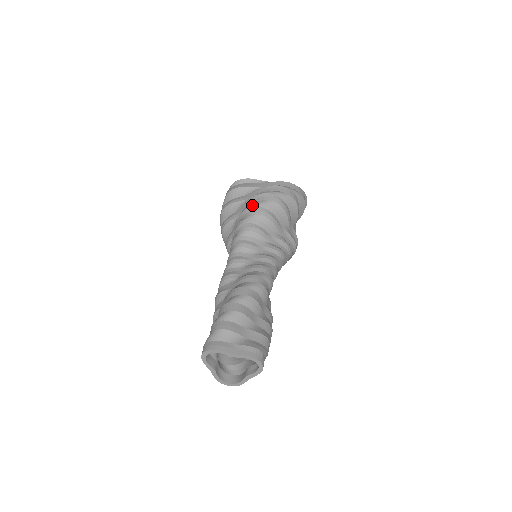
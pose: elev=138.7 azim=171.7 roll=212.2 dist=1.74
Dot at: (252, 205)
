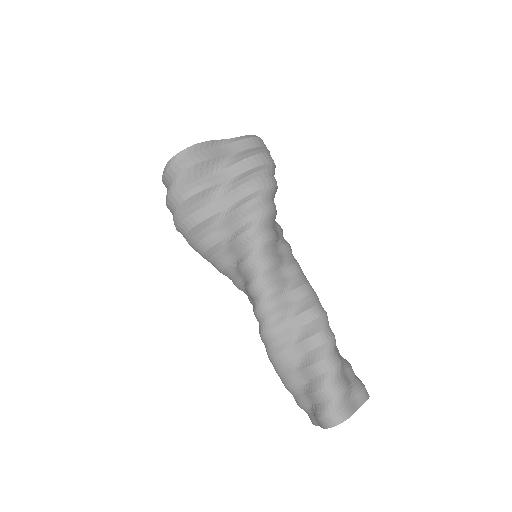
Dot at: (256, 201)
